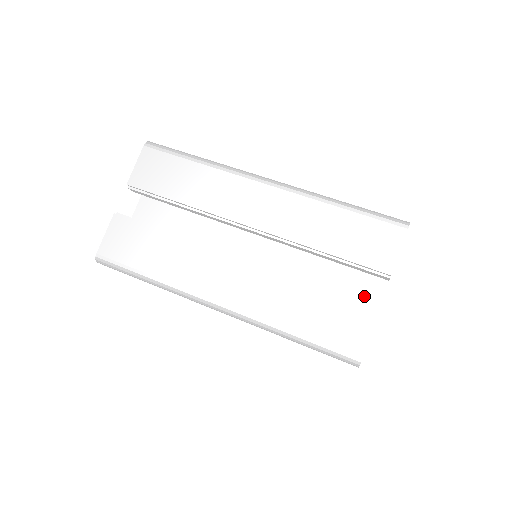
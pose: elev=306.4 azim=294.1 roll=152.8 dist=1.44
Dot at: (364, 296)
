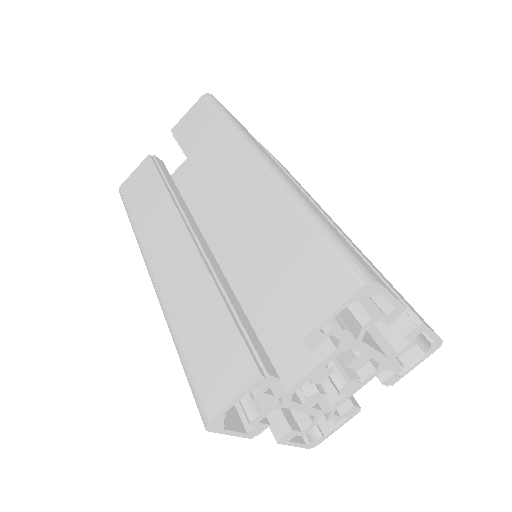
Dot at: (294, 356)
